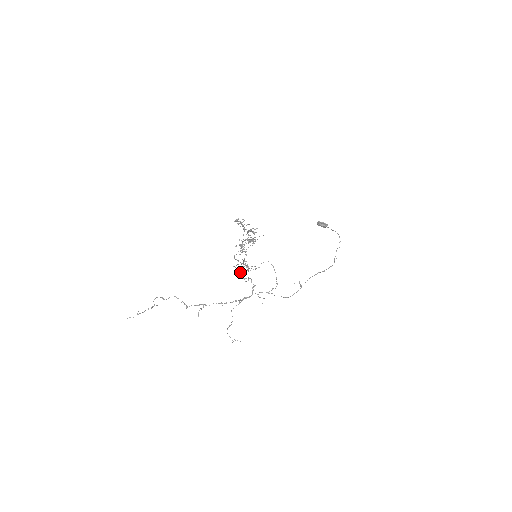
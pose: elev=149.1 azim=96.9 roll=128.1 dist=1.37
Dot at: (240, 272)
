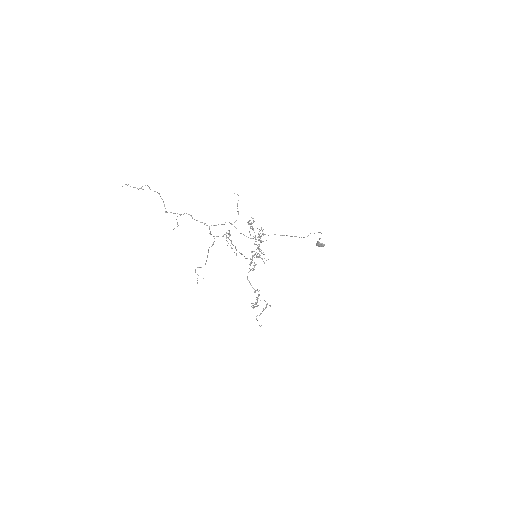
Dot at: (253, 305)
